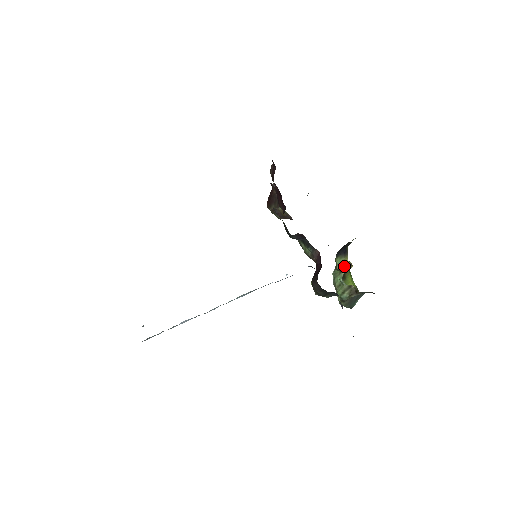
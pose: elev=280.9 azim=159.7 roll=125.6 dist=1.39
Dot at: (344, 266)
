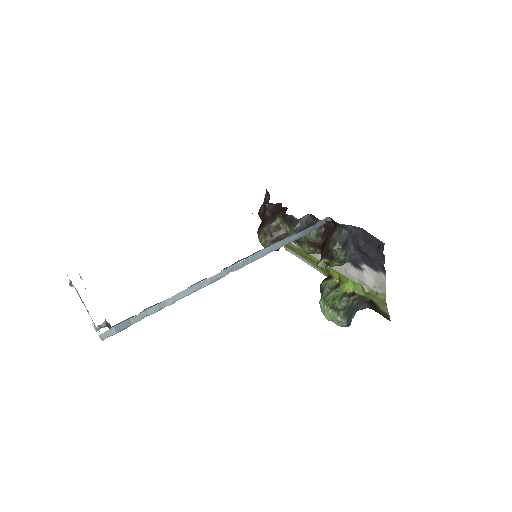
Dot at: (332, 285)
